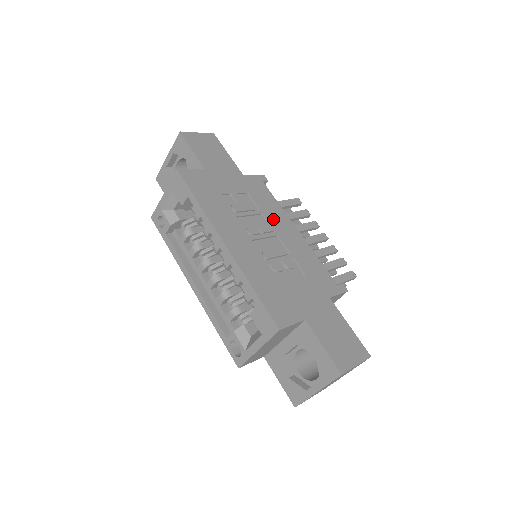
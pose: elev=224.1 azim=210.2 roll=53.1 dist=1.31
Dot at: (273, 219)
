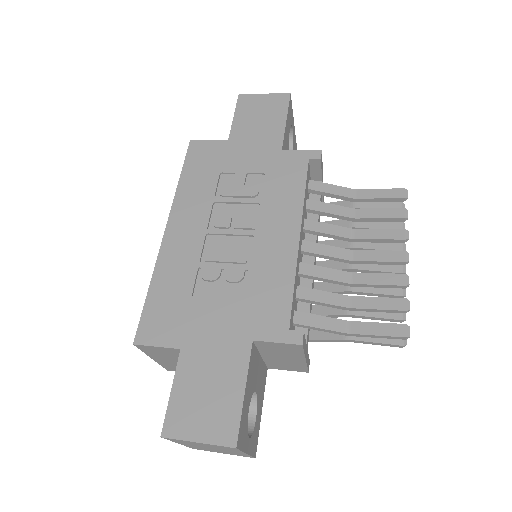
Dot at: (270, 213)
